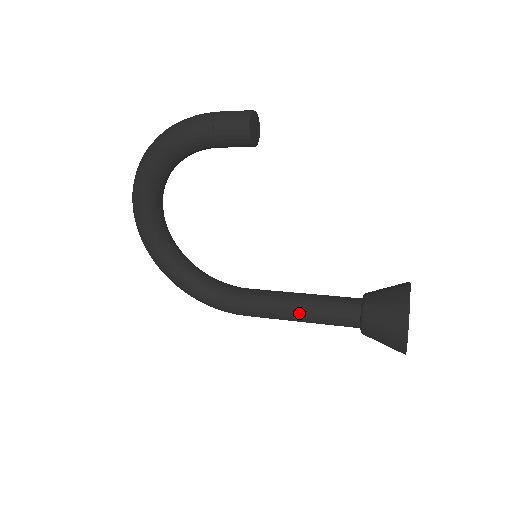
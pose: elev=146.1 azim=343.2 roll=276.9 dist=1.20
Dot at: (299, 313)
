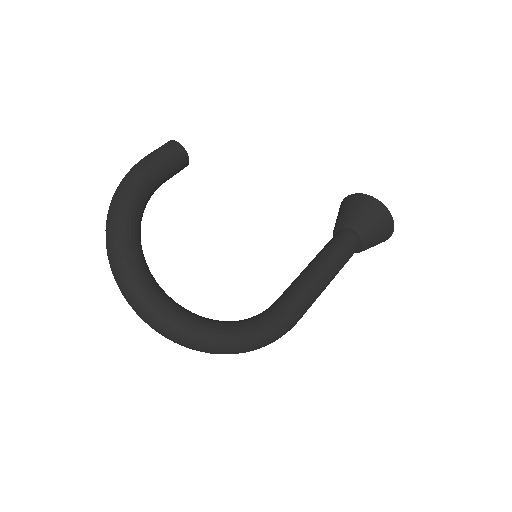
Dot at: (324, 266)
